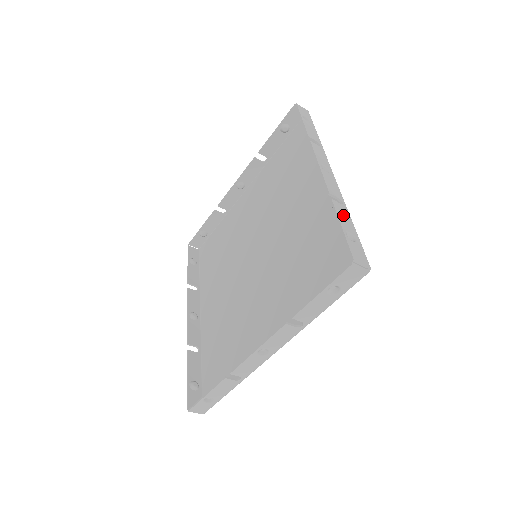
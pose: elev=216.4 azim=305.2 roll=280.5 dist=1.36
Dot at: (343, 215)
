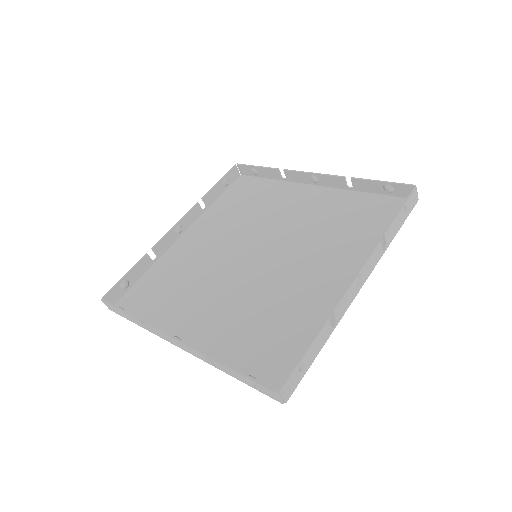
Dot at: (367, 185)
